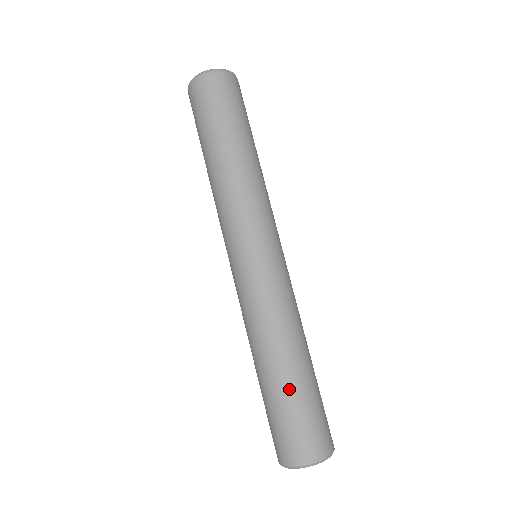
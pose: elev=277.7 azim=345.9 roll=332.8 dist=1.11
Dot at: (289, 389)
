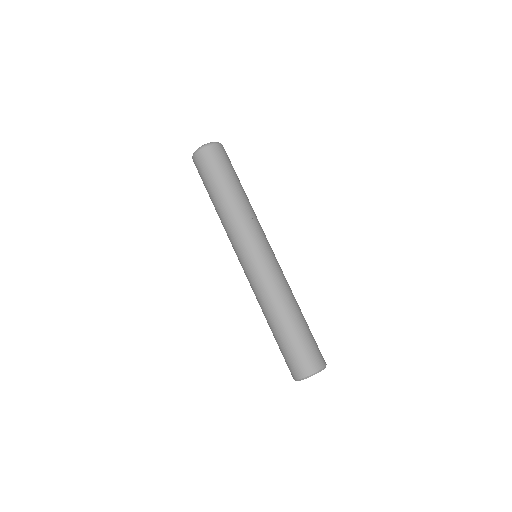
Dot at: (303, 327)
